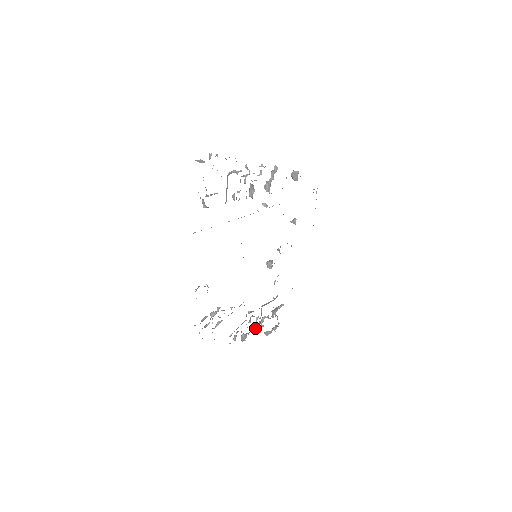
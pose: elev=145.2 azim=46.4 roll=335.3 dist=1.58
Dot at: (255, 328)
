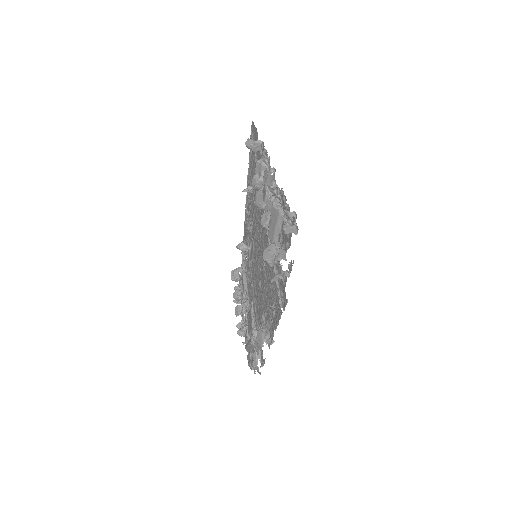
Dot at: (241, 309)
